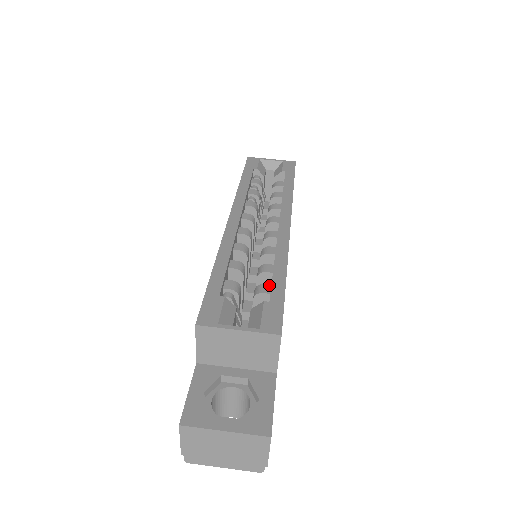
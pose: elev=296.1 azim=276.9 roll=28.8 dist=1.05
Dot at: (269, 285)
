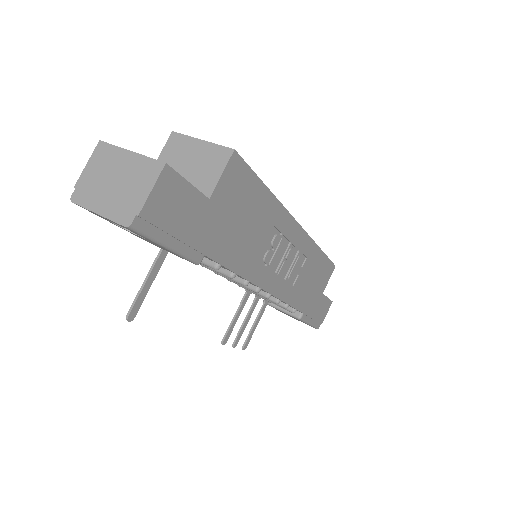
Dot at: occluded
